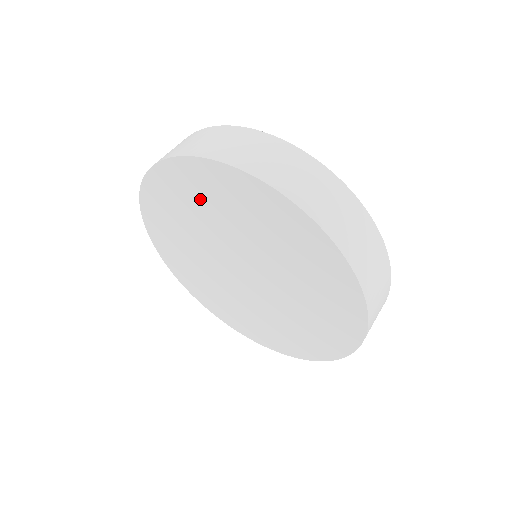
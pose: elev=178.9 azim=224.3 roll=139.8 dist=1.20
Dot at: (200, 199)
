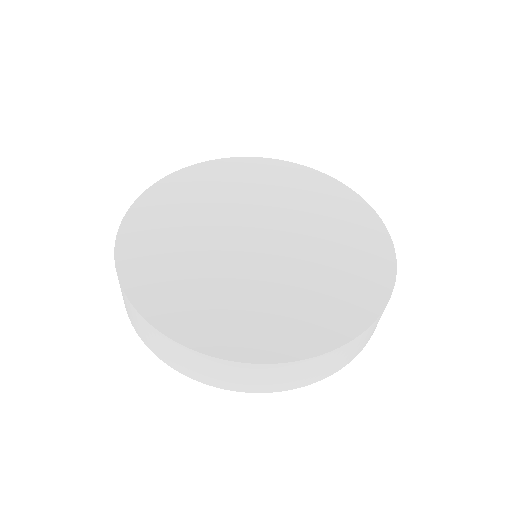
Dot at: (263, 181)
